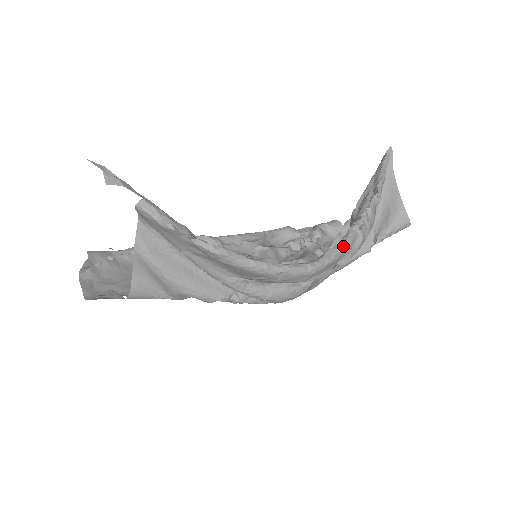
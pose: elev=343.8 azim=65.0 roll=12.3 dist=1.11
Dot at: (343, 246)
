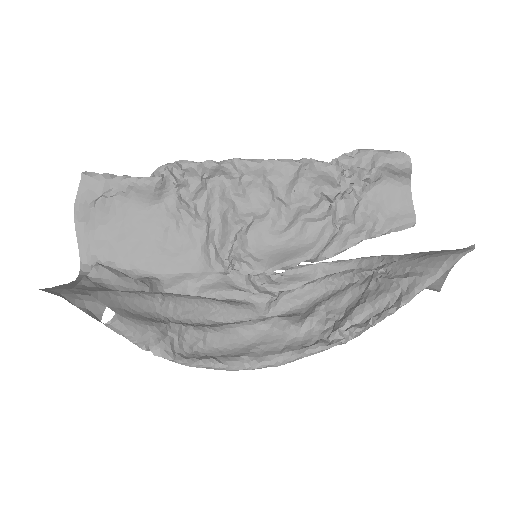
Dot at: (315, 353)
